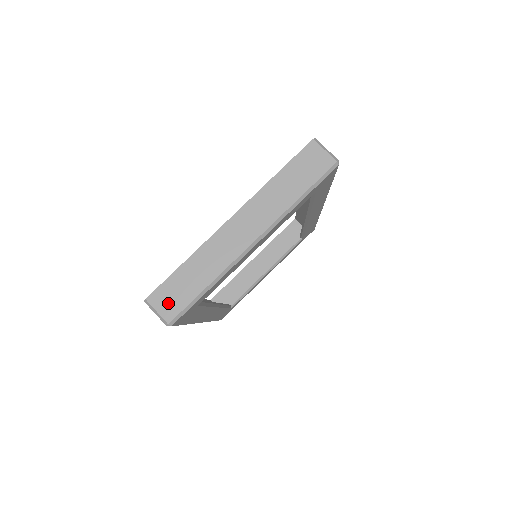
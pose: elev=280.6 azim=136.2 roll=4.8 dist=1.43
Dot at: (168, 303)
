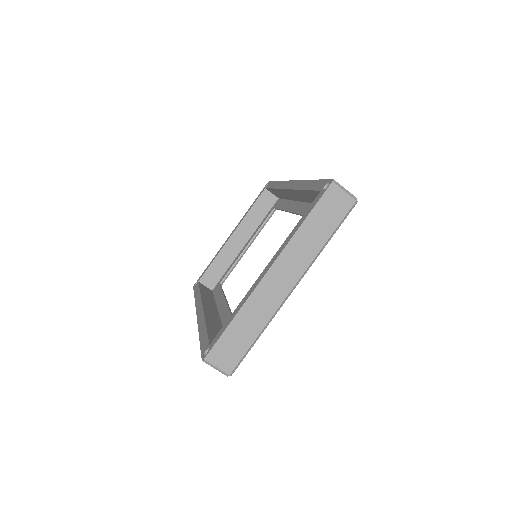
Dot at: (225, 358)
